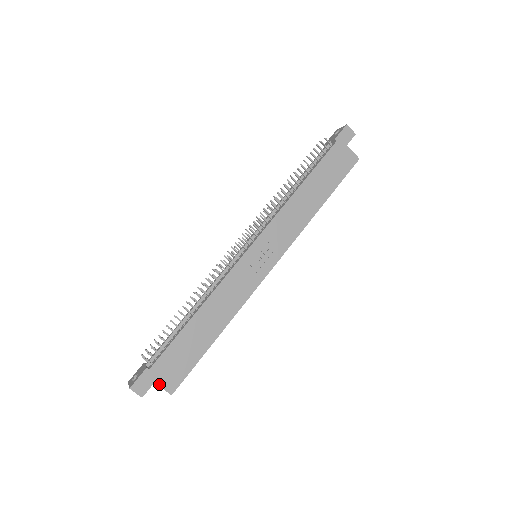
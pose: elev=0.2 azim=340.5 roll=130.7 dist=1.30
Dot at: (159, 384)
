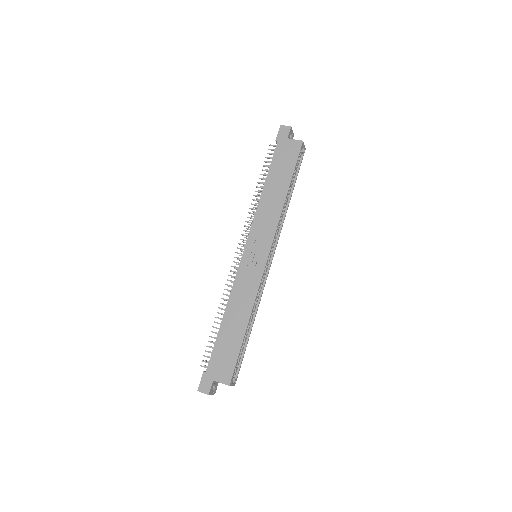
Dot at: (217, 380)
